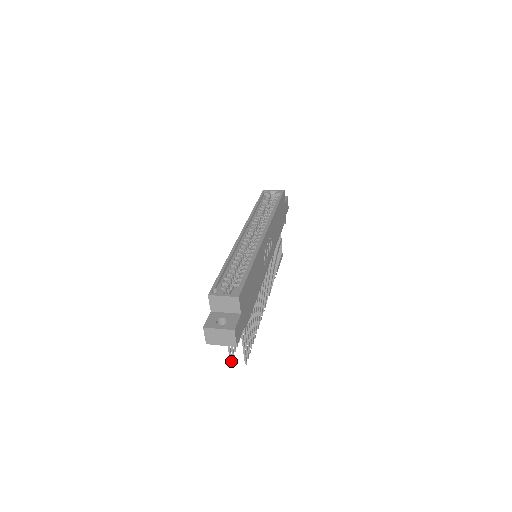
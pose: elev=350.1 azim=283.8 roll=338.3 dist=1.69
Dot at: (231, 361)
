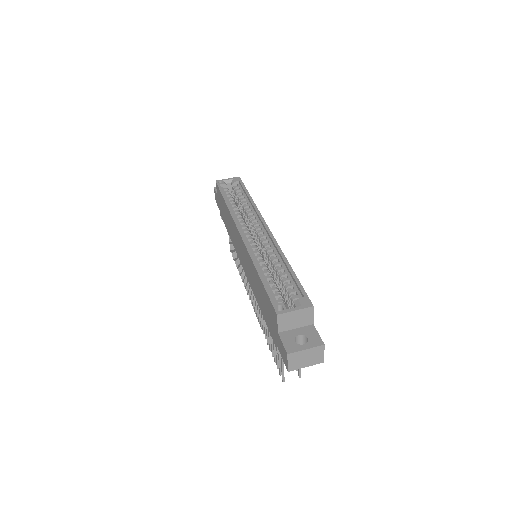
Dot at: (284, 380)
